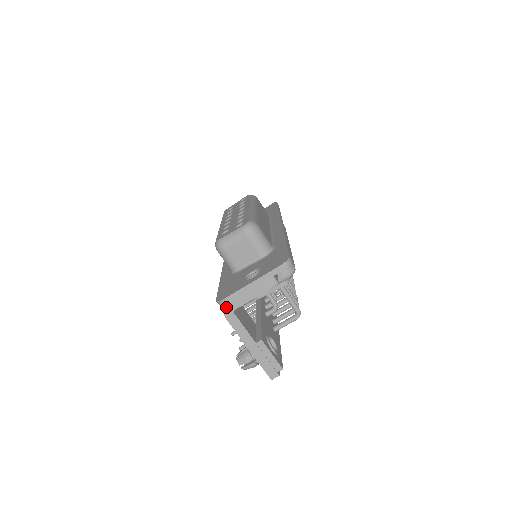
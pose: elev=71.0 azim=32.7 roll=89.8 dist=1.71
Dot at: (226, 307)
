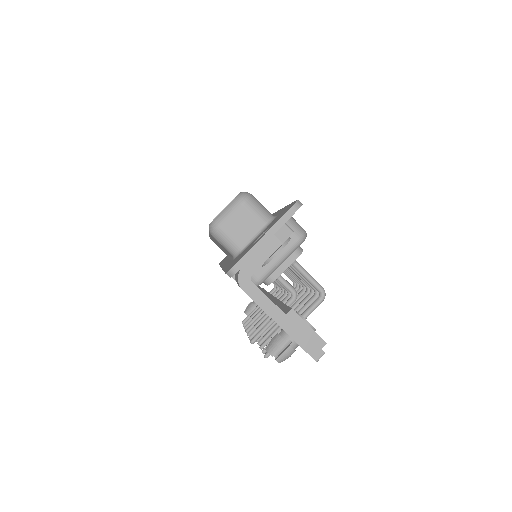
Dot at: (240, 275)
